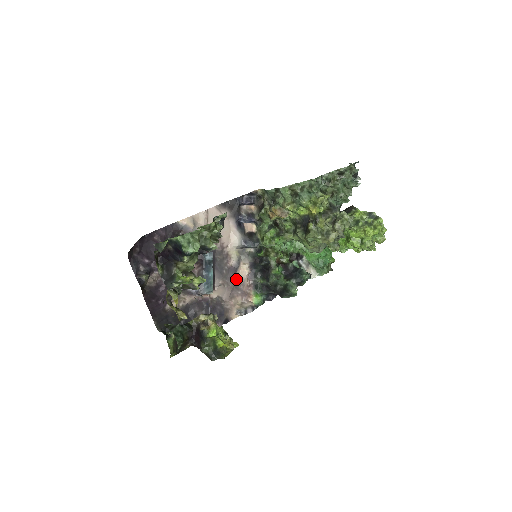
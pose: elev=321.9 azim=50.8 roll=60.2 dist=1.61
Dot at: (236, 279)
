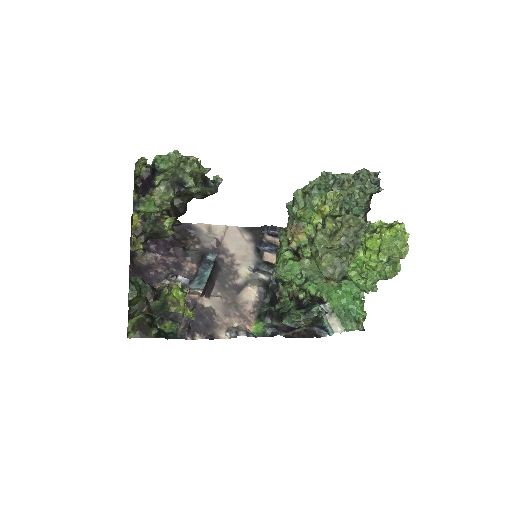
Dot at: (238, 299)
